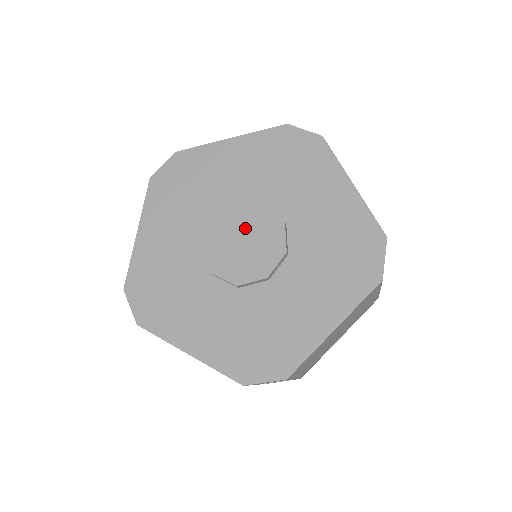
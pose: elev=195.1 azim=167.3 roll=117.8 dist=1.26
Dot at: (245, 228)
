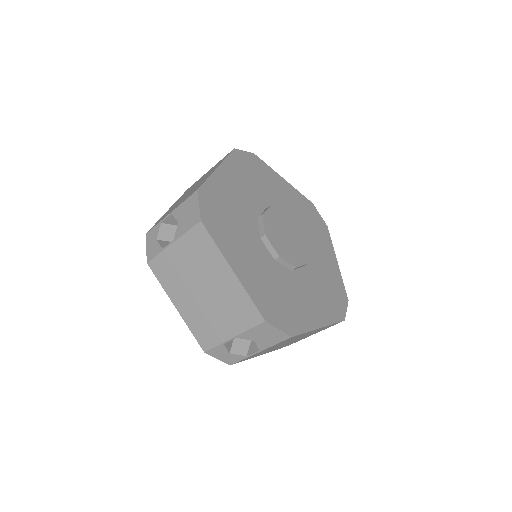
Dot at: (289, 230)
